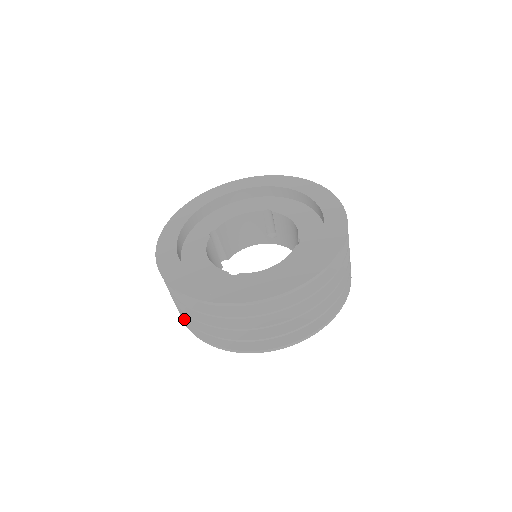
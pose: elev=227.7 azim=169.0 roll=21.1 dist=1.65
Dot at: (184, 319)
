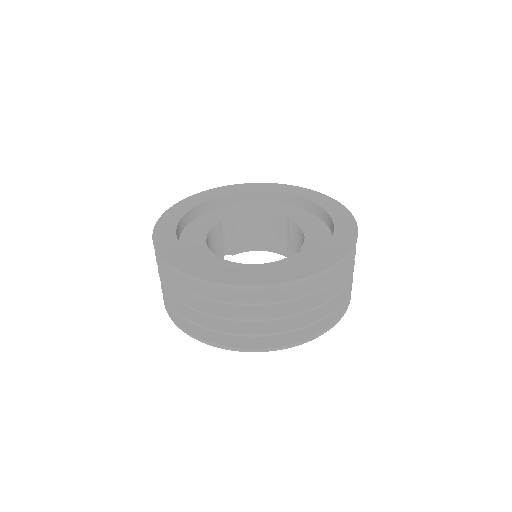
Dot at: occluded
